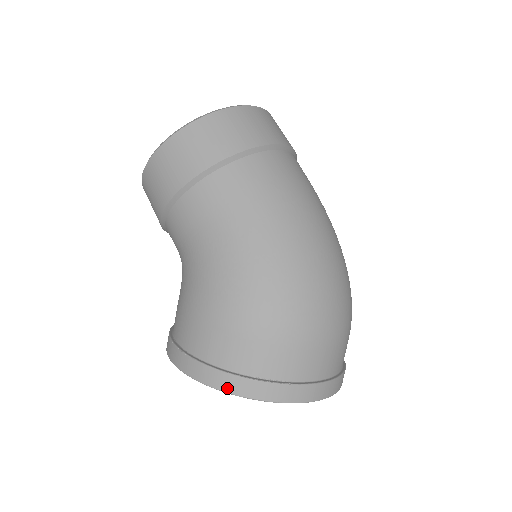
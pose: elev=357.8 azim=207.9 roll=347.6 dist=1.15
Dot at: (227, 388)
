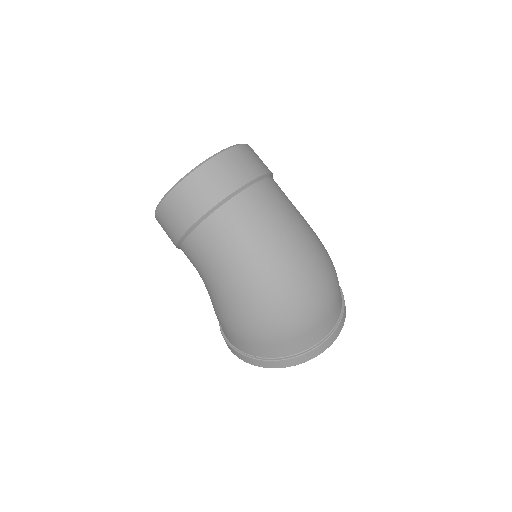
Dot at: (244, 360)
